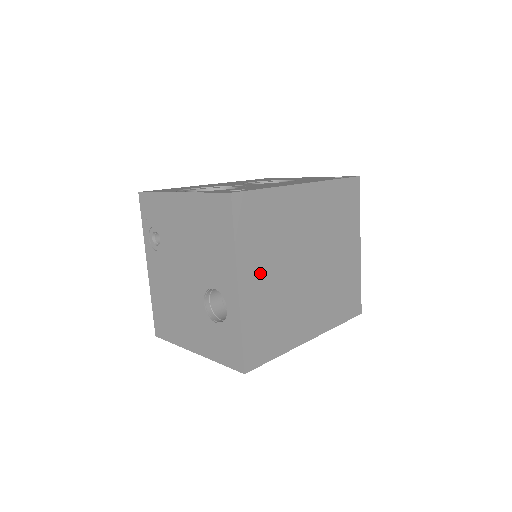
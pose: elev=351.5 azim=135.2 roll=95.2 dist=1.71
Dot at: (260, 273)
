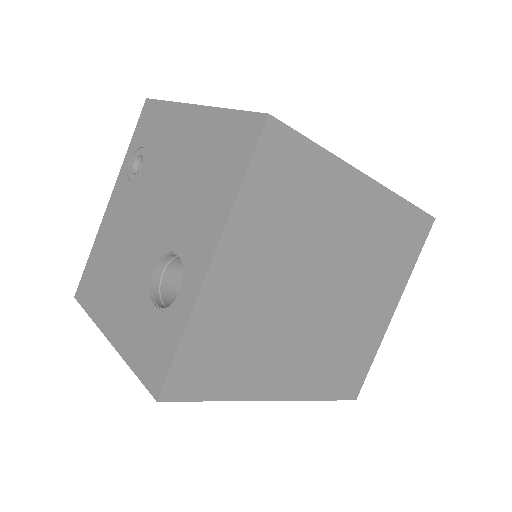
Dot at: (254, 262)
